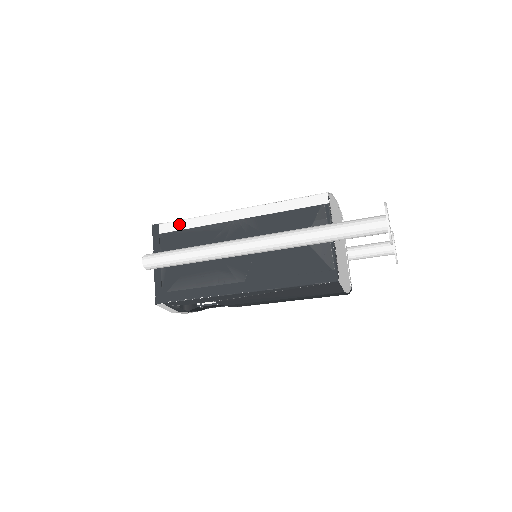
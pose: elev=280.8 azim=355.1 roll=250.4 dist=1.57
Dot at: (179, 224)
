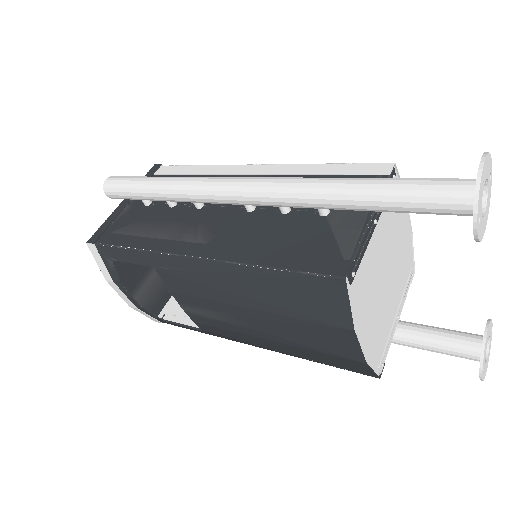
Dot at: (182, 168)
